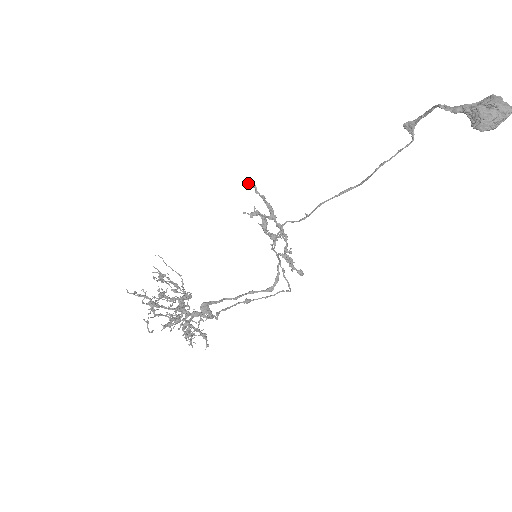
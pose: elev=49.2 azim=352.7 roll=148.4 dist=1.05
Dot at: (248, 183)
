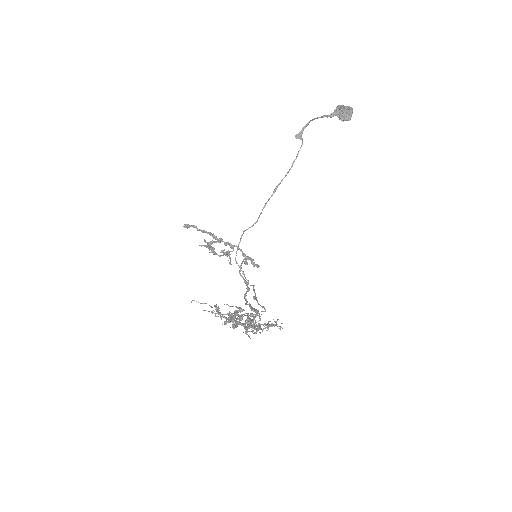
Dot at: (189, 226)
